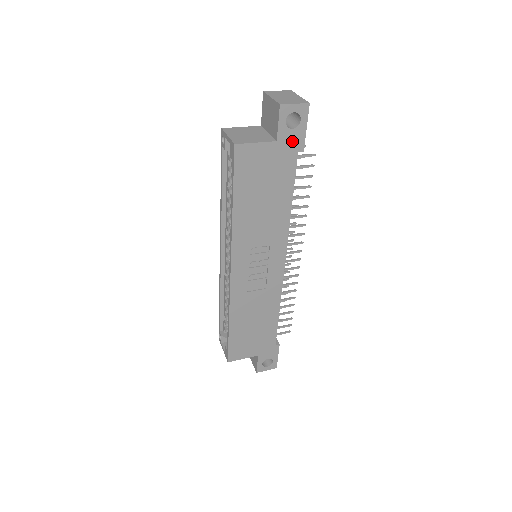
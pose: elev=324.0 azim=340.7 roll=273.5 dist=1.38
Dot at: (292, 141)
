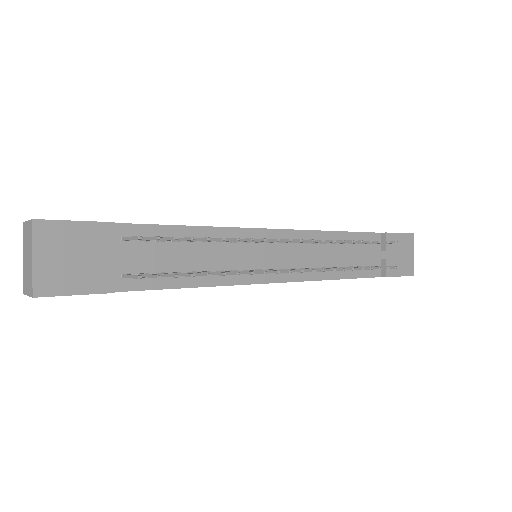
Dot at: occluded
